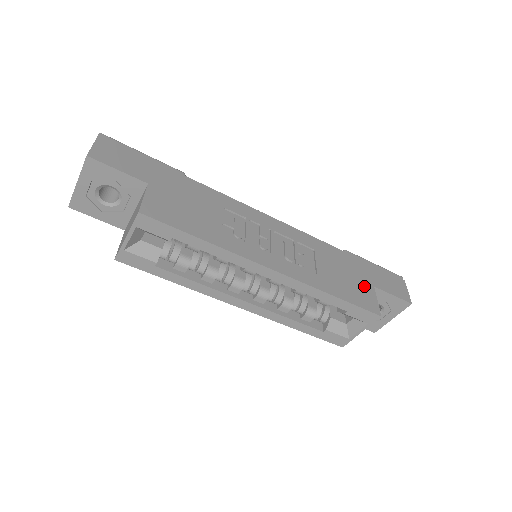
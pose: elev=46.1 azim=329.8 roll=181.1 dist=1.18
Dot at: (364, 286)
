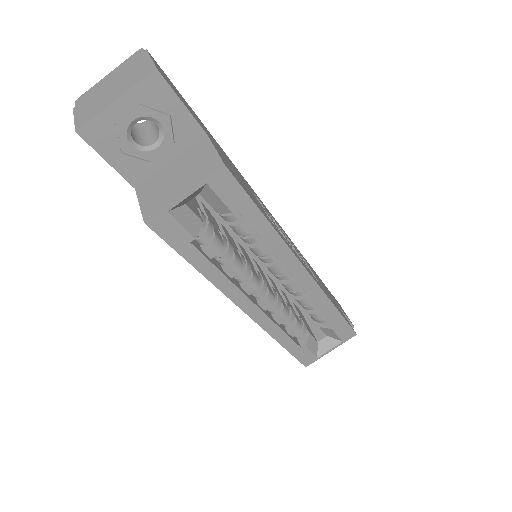
Dot at: (336, 304)
